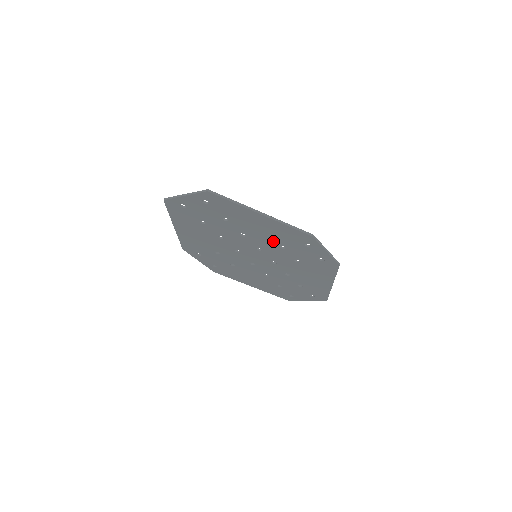
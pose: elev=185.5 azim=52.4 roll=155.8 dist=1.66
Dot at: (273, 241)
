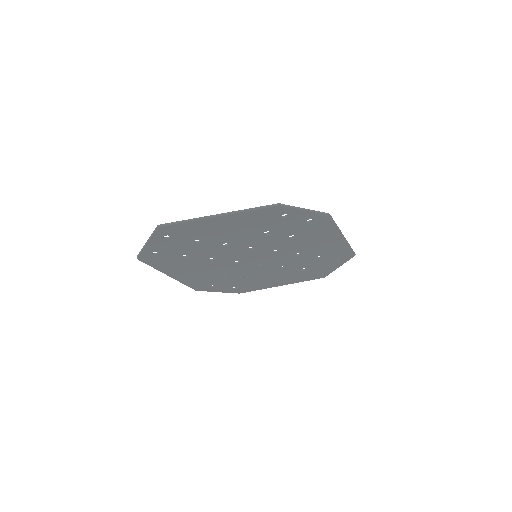
Dot at: (254, 233)
